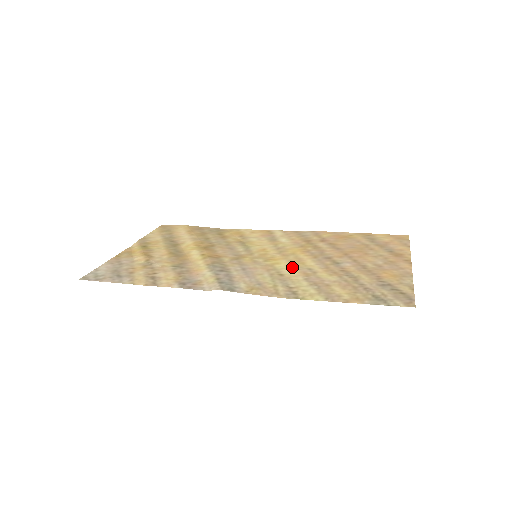
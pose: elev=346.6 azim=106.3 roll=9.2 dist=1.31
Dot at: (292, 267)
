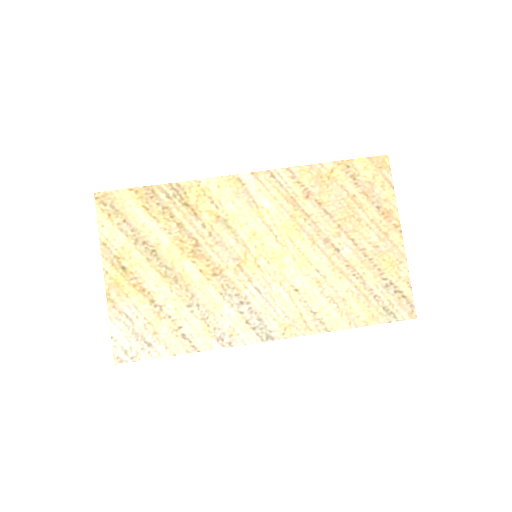
Dot at: (301, 271)
